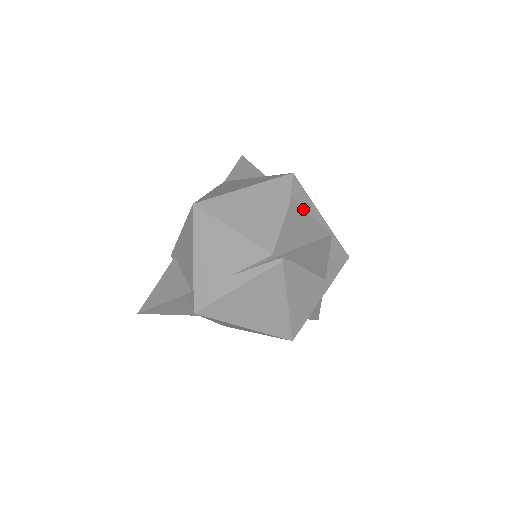
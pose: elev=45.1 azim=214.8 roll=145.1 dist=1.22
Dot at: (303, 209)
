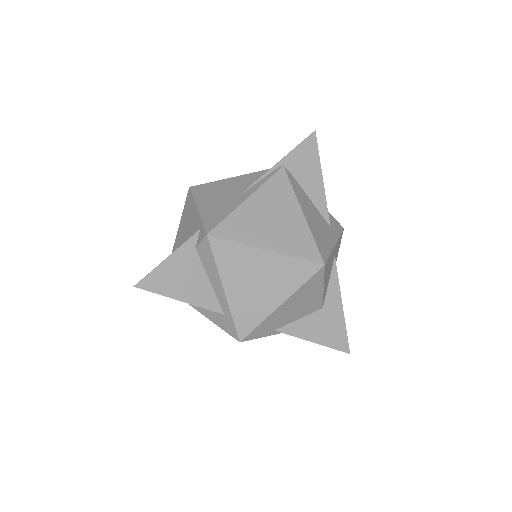
Dot at: occluded
